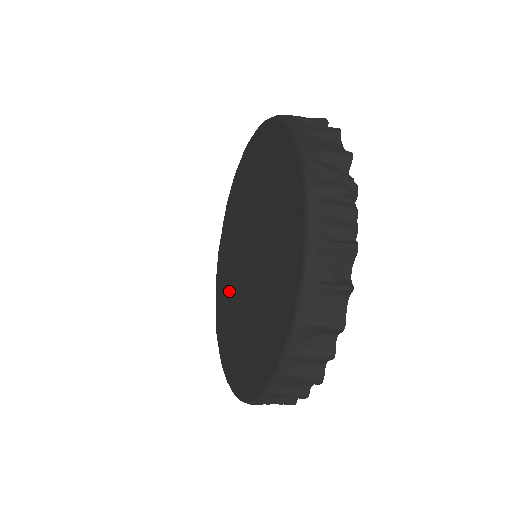
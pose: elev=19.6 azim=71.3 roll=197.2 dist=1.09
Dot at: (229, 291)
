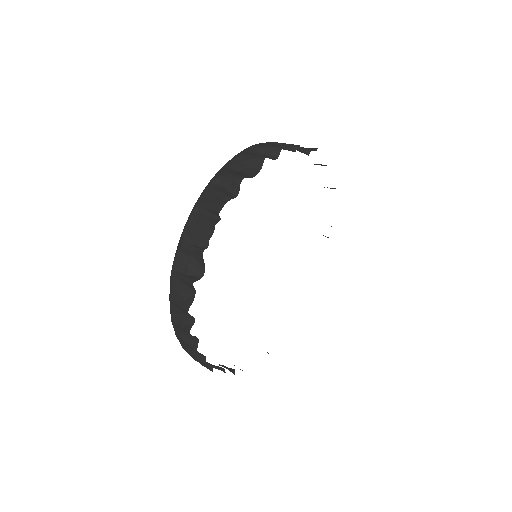
Dot at: occluded
